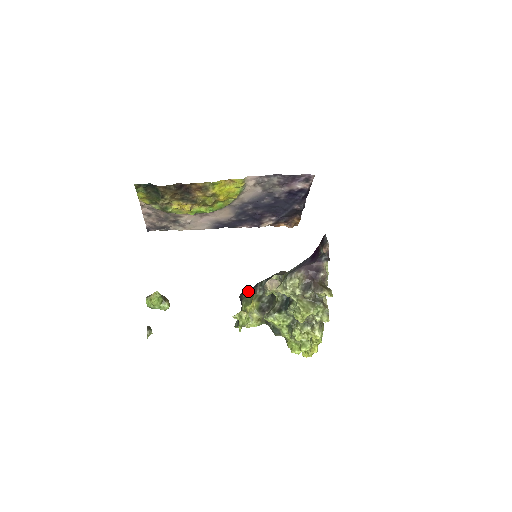
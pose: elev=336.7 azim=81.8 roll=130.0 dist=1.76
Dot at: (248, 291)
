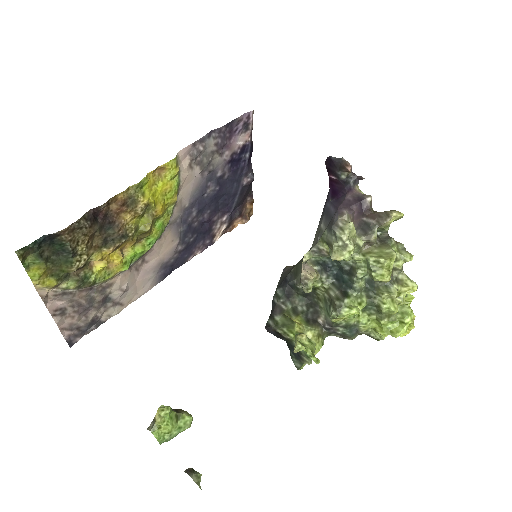
Dot at: (271, 317)
